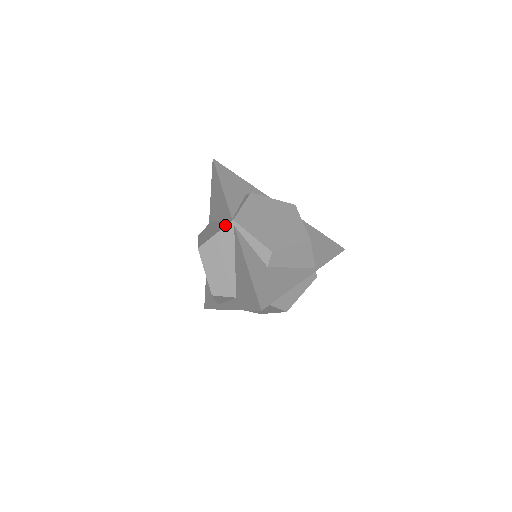
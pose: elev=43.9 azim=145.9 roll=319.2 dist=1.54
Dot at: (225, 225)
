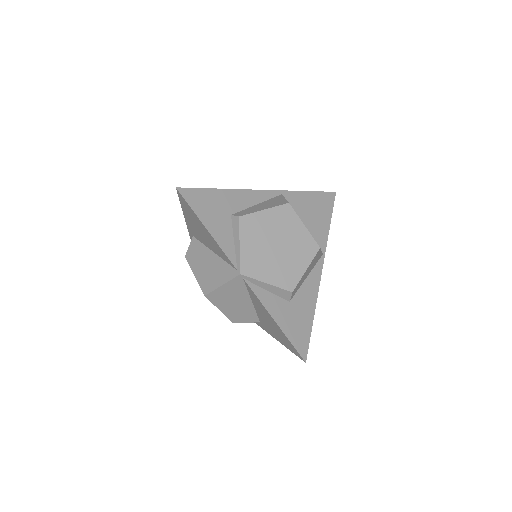
Dot at: (231, 277)
